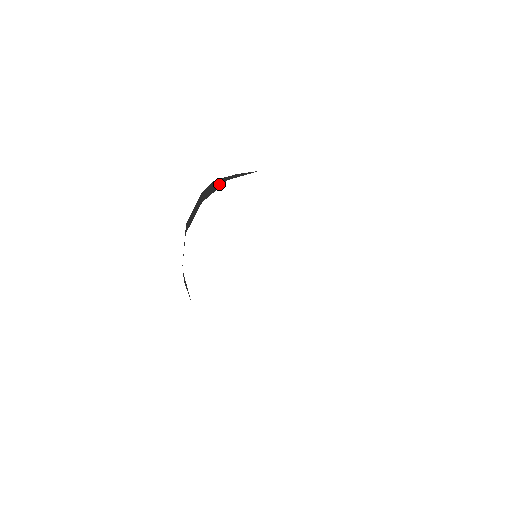
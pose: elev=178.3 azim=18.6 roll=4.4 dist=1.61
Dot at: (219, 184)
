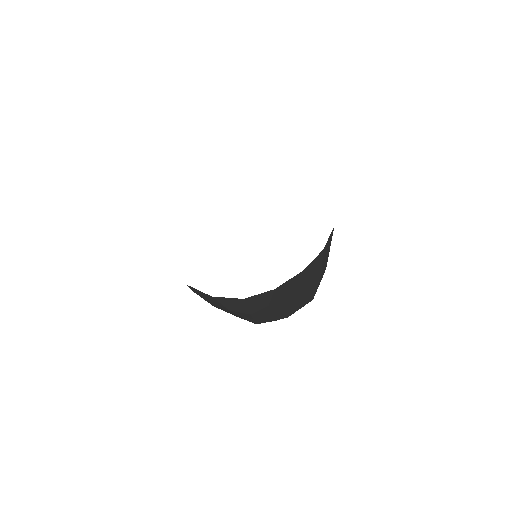
Dot at: occluded
